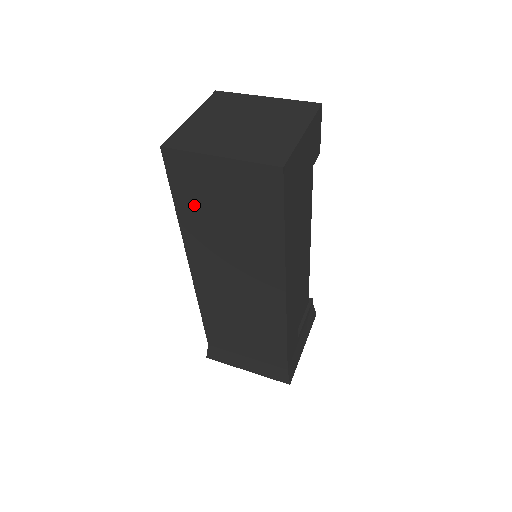
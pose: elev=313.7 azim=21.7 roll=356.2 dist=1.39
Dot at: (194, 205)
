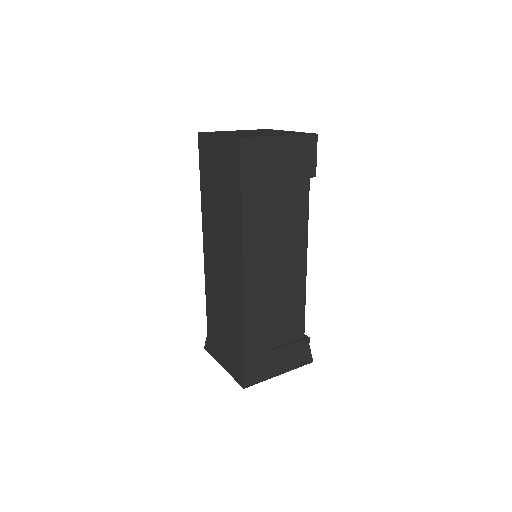
Dot at: (207, 179)
